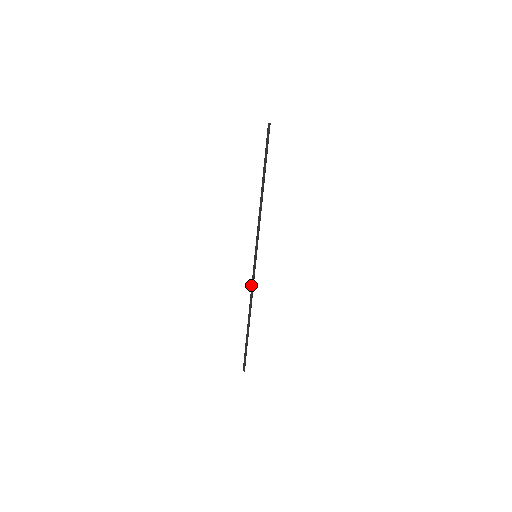
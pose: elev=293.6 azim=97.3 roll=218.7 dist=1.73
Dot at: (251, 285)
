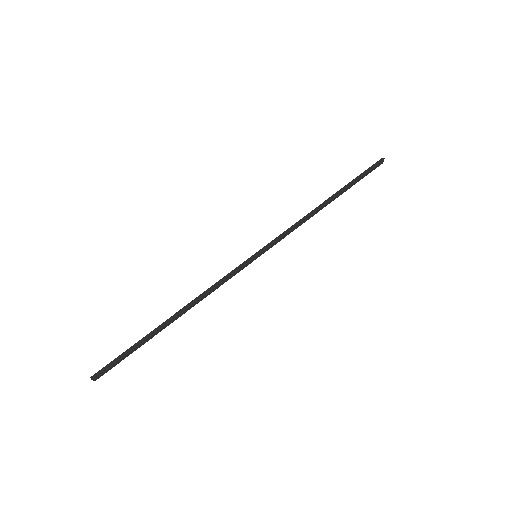
Dot at: (219, 280)
